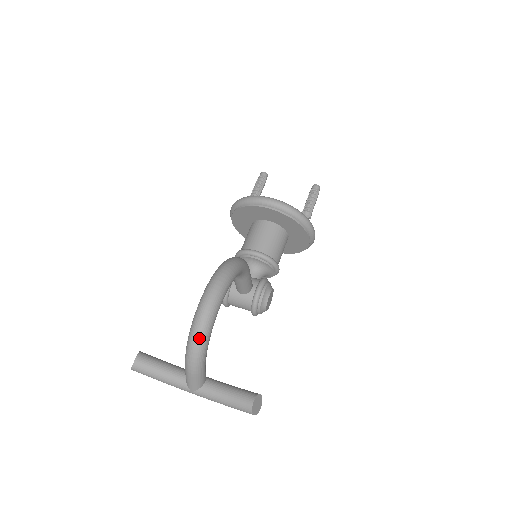
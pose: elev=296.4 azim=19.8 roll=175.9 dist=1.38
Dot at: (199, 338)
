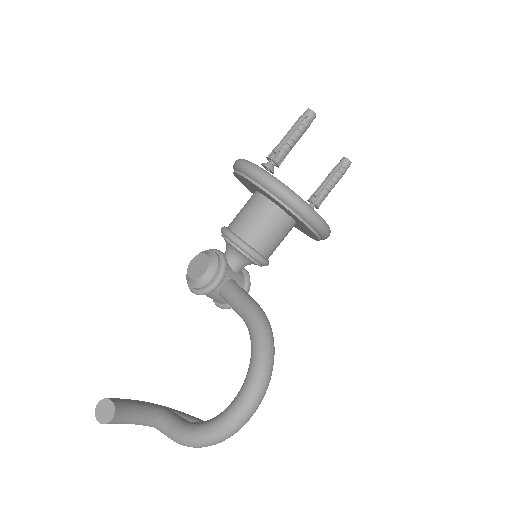
Dot at: occluded
